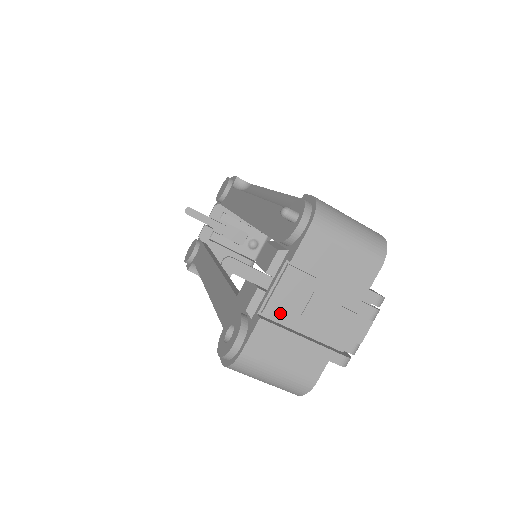
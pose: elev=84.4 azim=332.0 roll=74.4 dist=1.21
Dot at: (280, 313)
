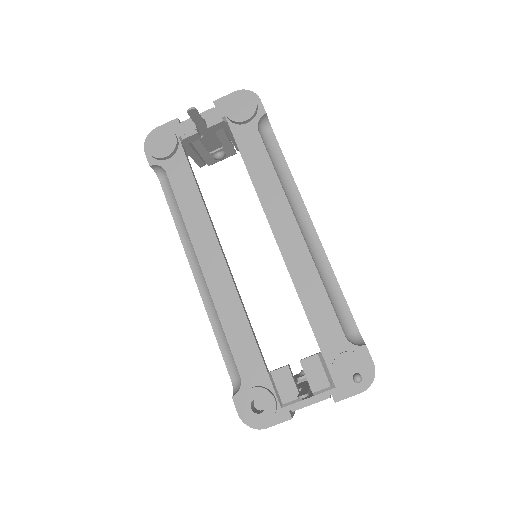
Dot at: occluded
